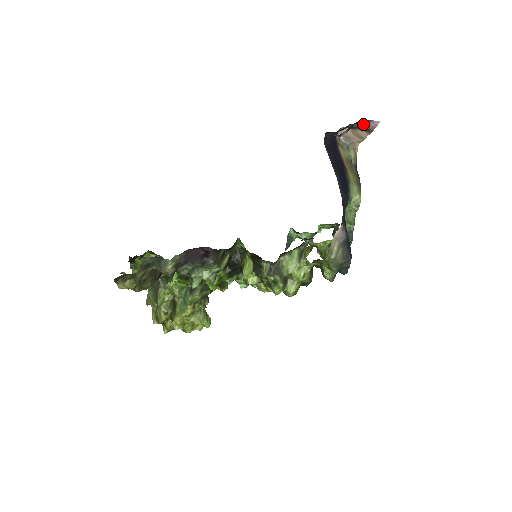
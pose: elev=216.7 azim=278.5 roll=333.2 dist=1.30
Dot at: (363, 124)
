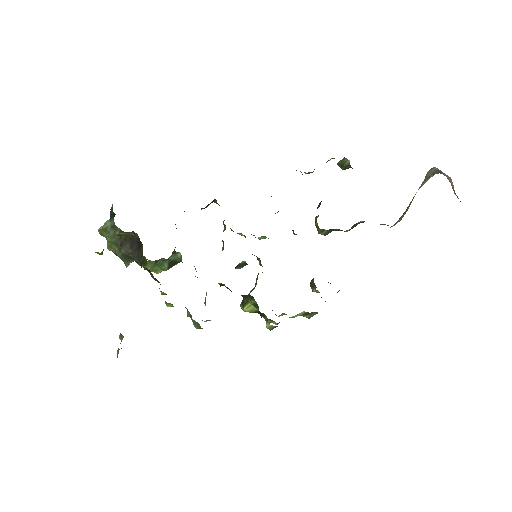
Dot at: occluded
